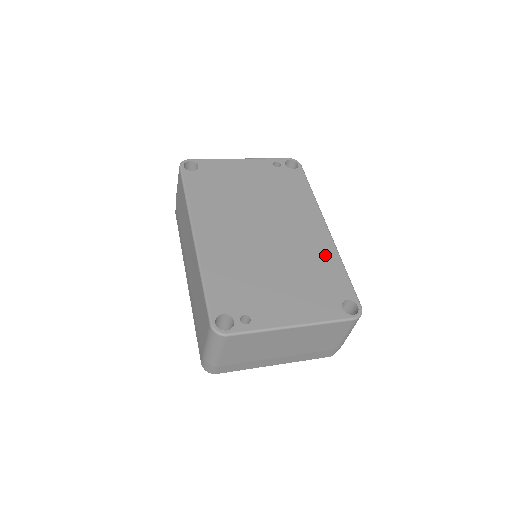
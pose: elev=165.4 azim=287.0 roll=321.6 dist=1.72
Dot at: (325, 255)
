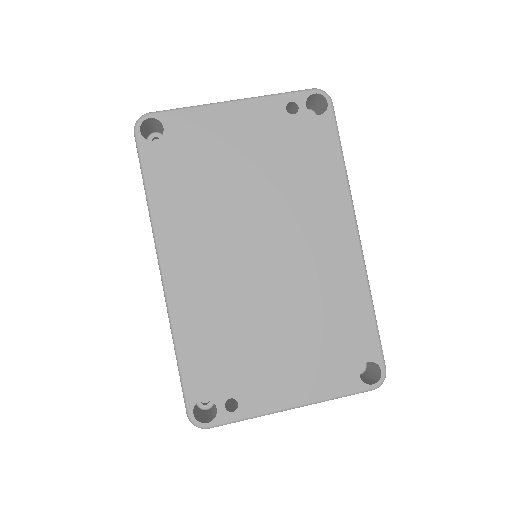
Dot at: (348, 289)
